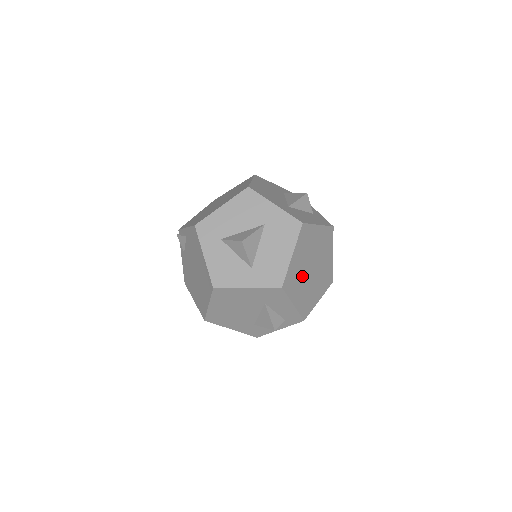
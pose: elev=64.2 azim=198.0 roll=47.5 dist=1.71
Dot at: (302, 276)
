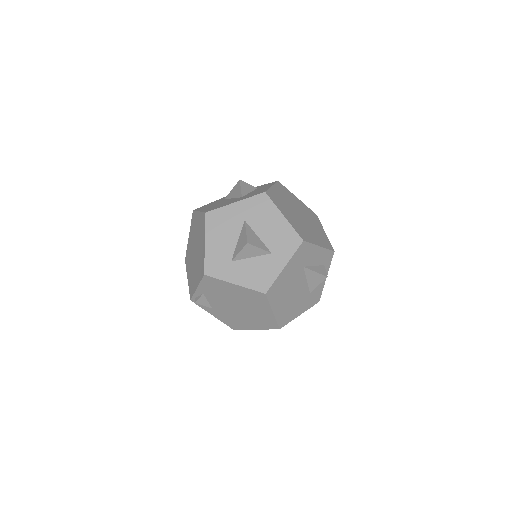
Dot at: (302, 225)
